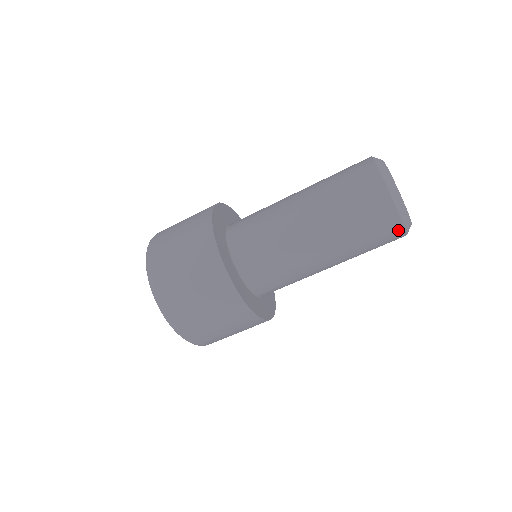
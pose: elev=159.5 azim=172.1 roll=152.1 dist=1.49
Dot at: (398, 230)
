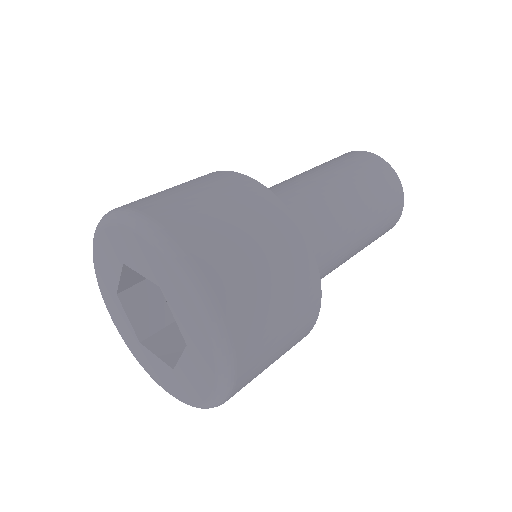
Dot at: (399, 190)
